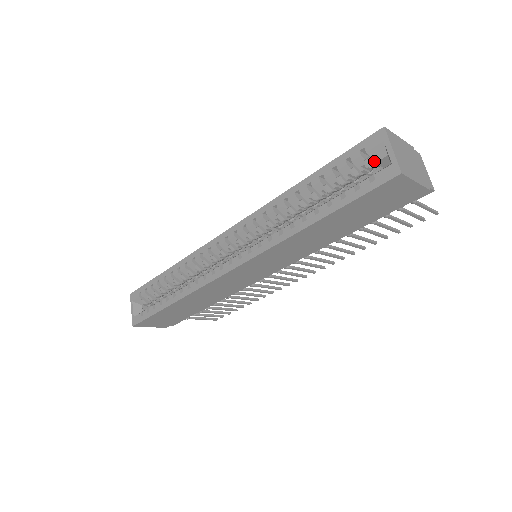
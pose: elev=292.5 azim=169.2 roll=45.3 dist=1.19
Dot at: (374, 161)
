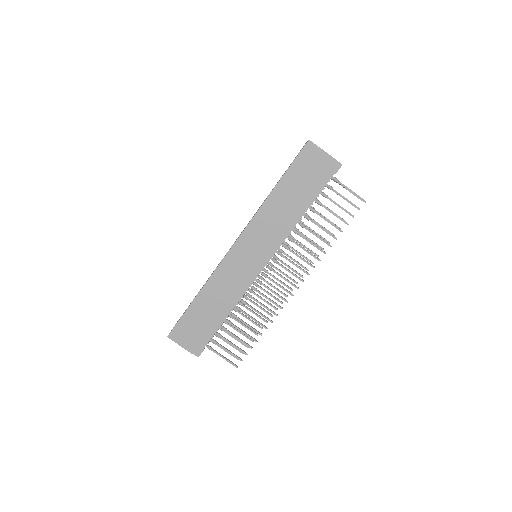
Dot at: occluded
